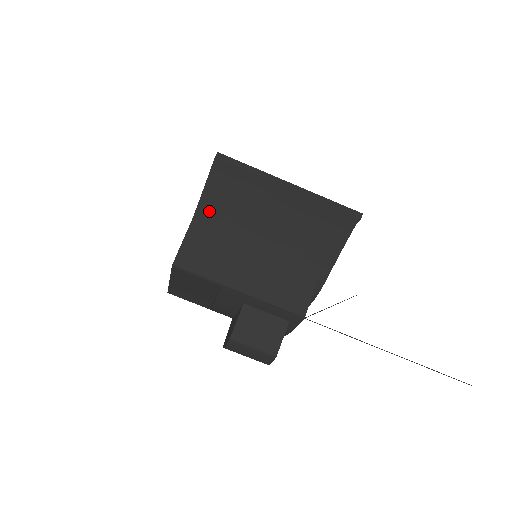
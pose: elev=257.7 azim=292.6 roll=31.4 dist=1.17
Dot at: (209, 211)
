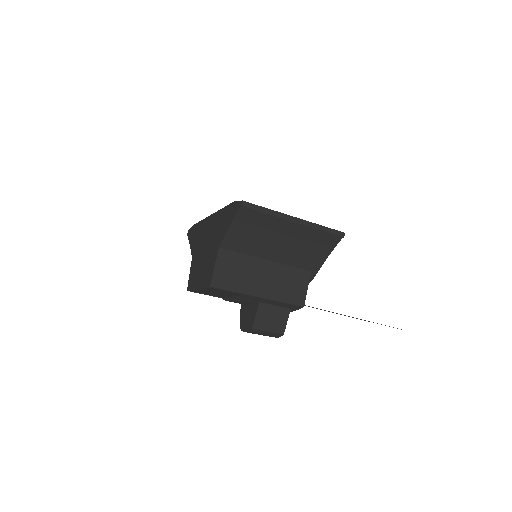
Dot at: (233, 241)
